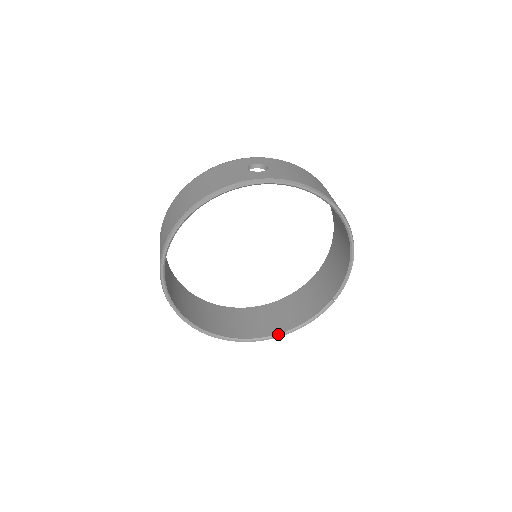
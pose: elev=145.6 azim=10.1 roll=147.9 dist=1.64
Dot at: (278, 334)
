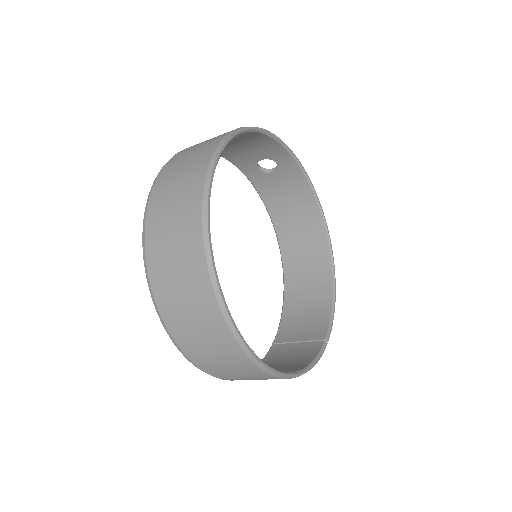
Dot at: (289, 372)
